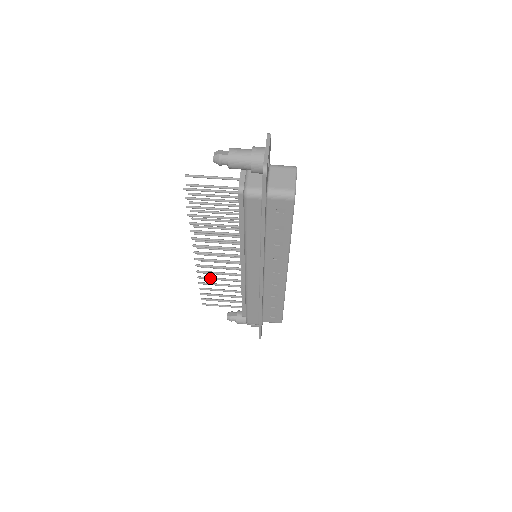
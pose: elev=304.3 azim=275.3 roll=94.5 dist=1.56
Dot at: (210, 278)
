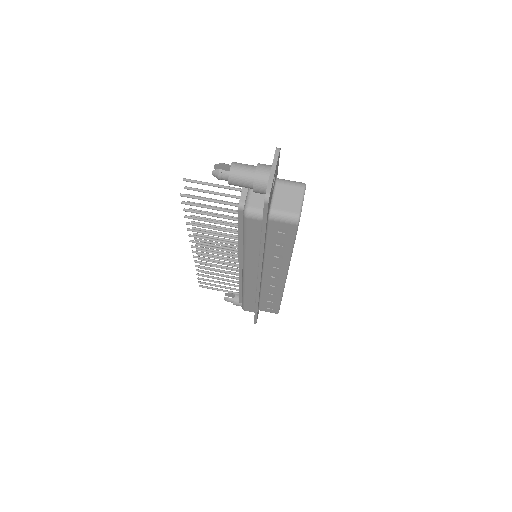
Dot at: (208, 268)
